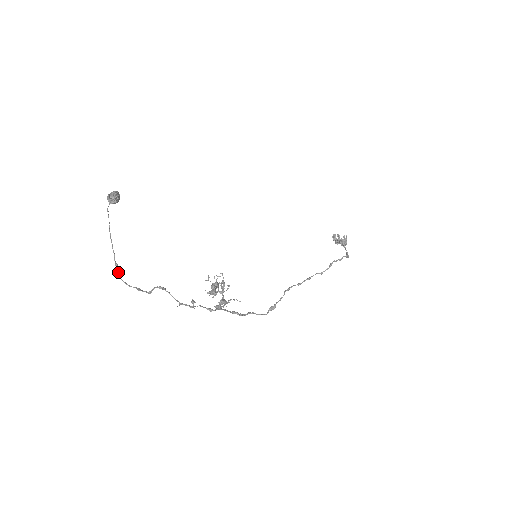
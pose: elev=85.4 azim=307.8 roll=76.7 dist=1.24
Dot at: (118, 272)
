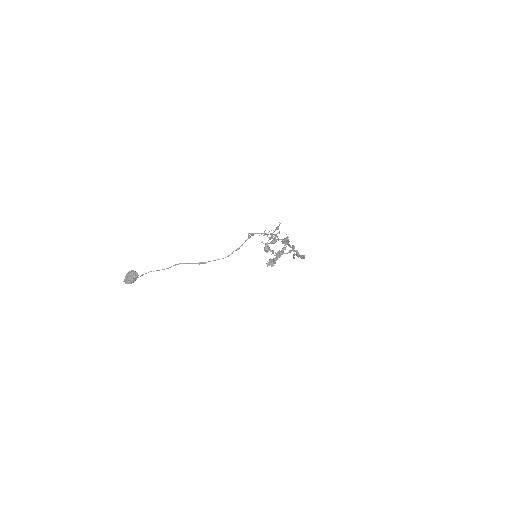
Dot at: (209, 261)
